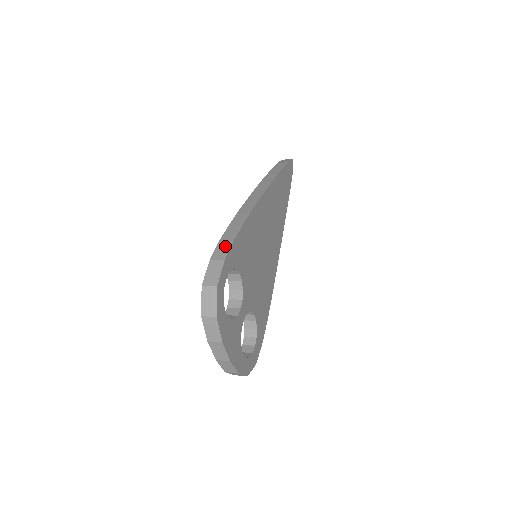
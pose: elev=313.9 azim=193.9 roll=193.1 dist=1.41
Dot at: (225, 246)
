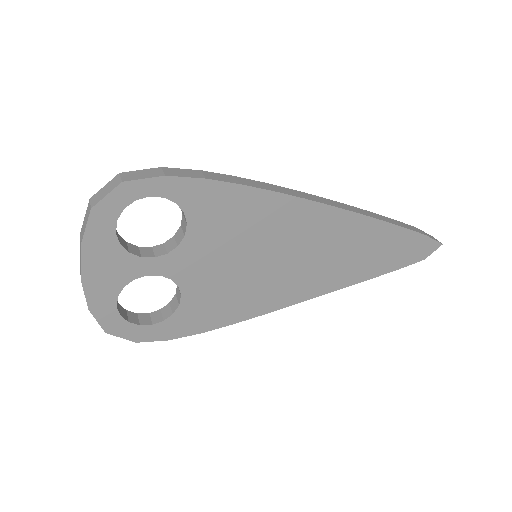
Dot at: (192, 174)
